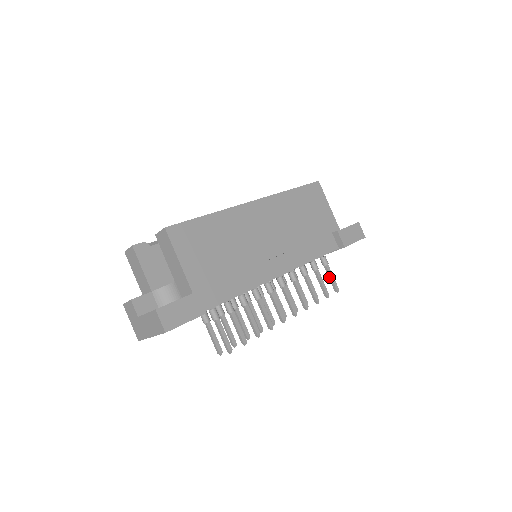
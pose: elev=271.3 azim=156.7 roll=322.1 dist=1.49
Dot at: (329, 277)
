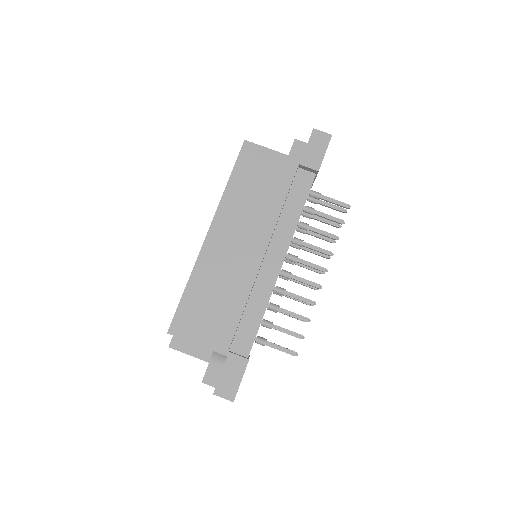
Dot at: occluded
